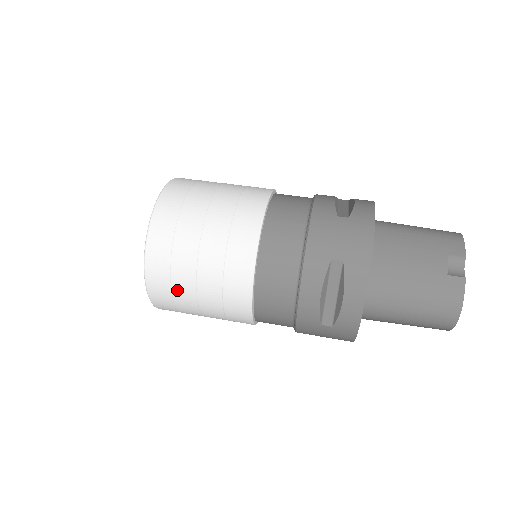
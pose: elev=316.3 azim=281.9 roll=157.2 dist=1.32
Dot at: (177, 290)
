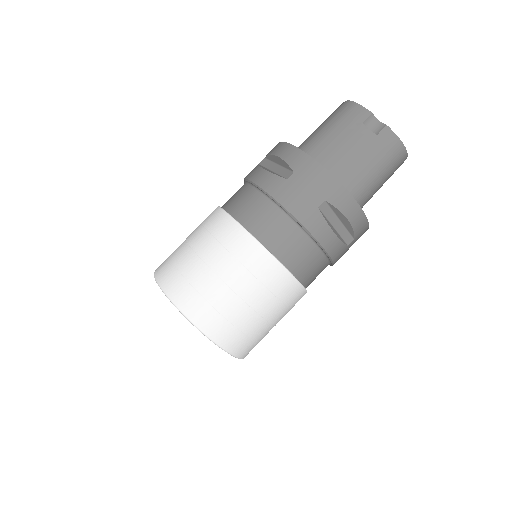
Dot at: (254, 334)
